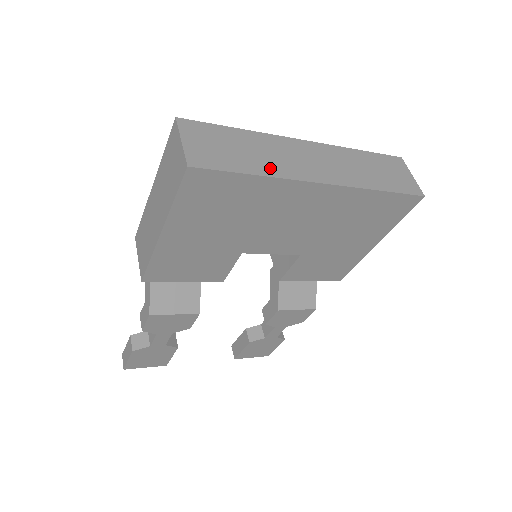
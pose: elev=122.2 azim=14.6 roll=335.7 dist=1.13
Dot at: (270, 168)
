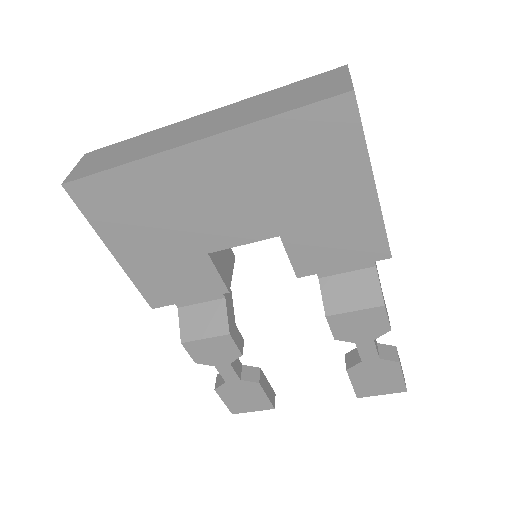
Dot at: (139, 154)
